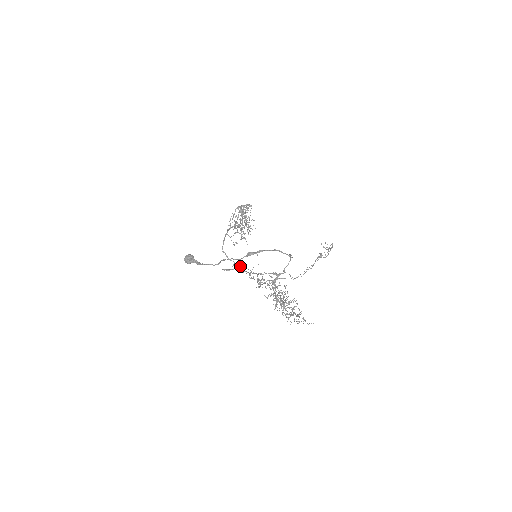
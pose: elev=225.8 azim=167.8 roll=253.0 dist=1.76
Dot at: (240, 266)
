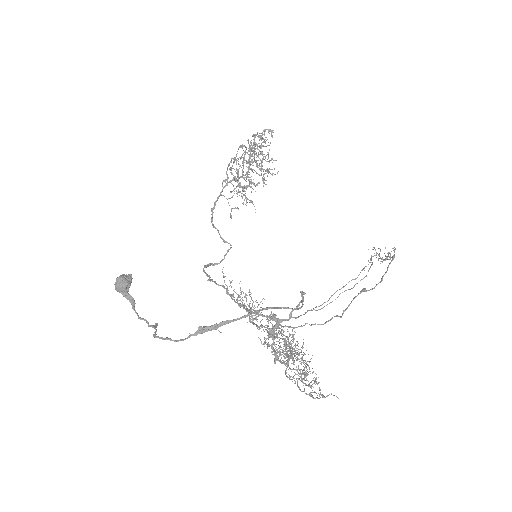
Dot at: (224, 280)
